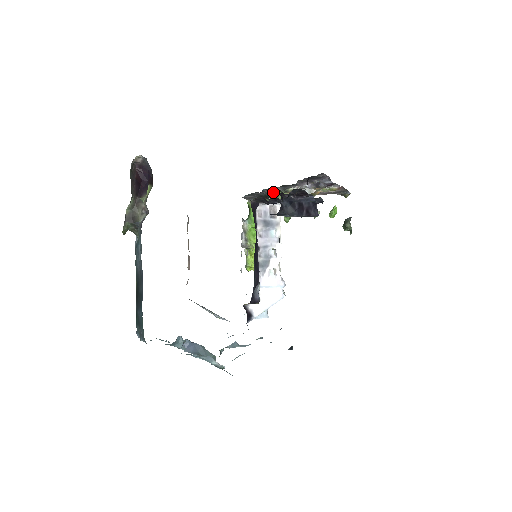
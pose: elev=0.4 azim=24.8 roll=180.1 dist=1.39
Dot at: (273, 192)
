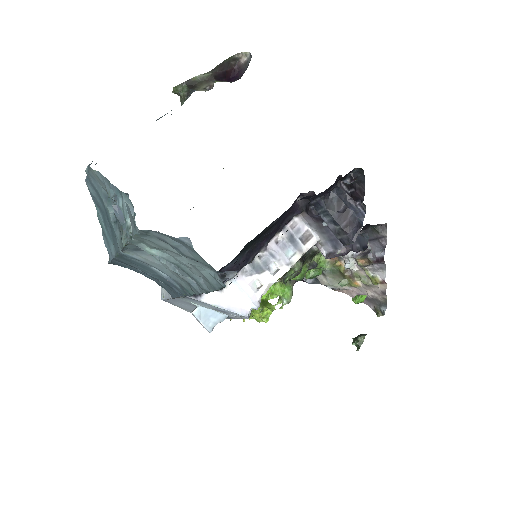
Dot at: (314, 251)
